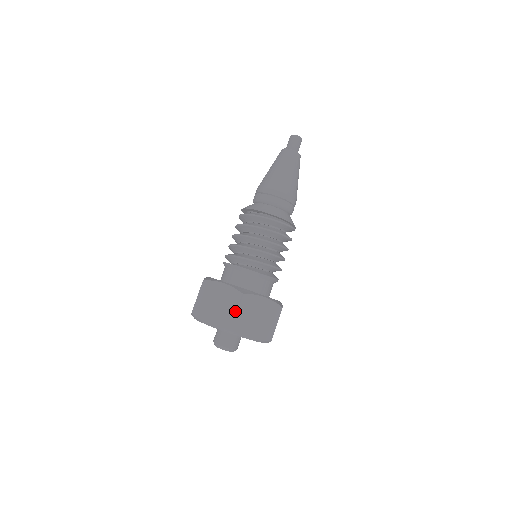
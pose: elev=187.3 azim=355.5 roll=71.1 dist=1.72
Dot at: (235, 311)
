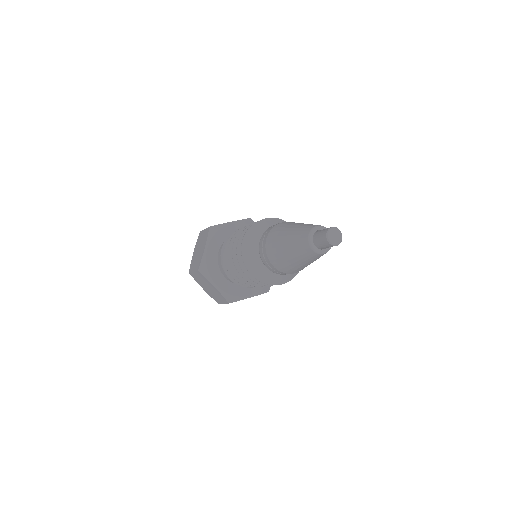
Dot at: (193, 270)
